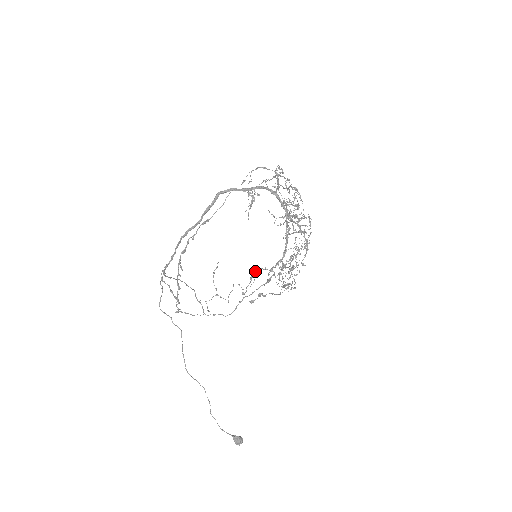
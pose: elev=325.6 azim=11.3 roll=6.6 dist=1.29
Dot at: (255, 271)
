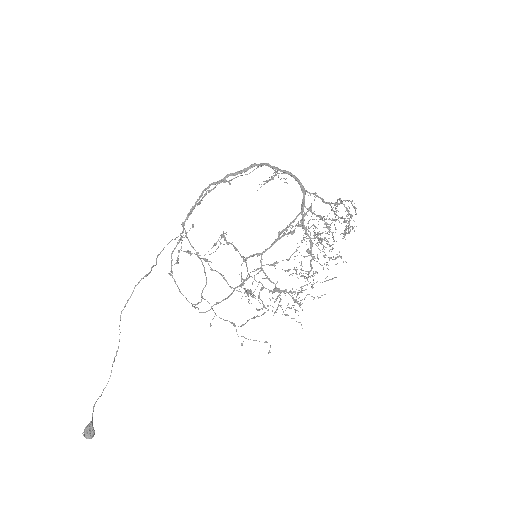
Dot at: (221, 236)
